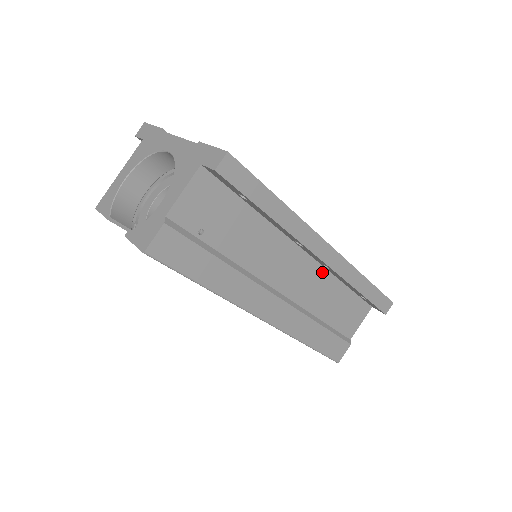
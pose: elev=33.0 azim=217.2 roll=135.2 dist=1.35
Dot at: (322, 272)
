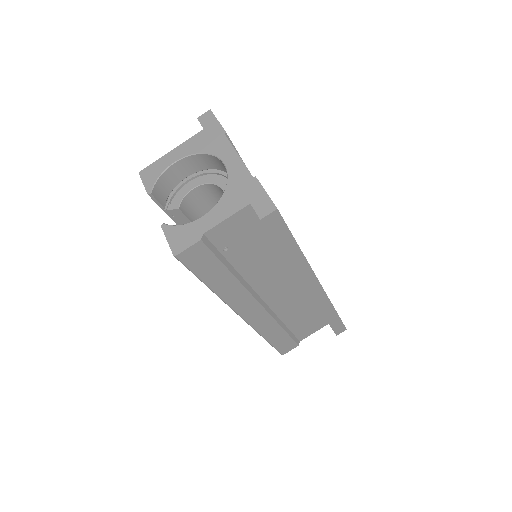
Dot at: (304, 294)
